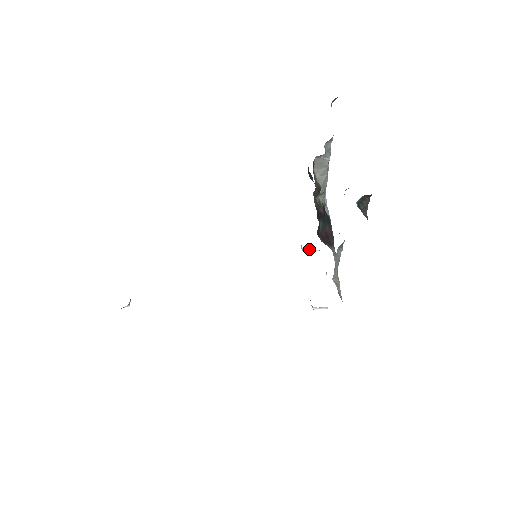
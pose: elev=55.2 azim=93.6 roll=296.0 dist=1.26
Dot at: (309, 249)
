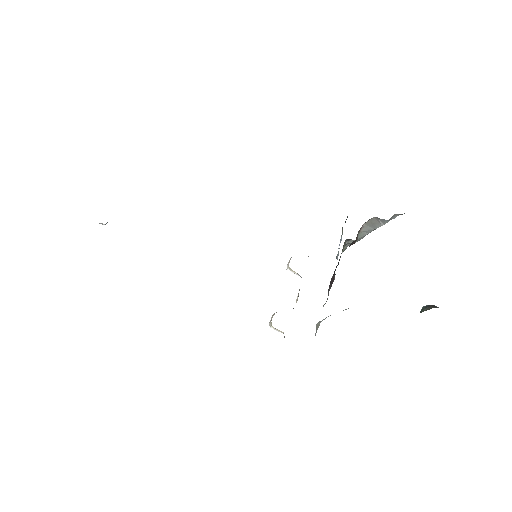
Dot at: (294, 271)
